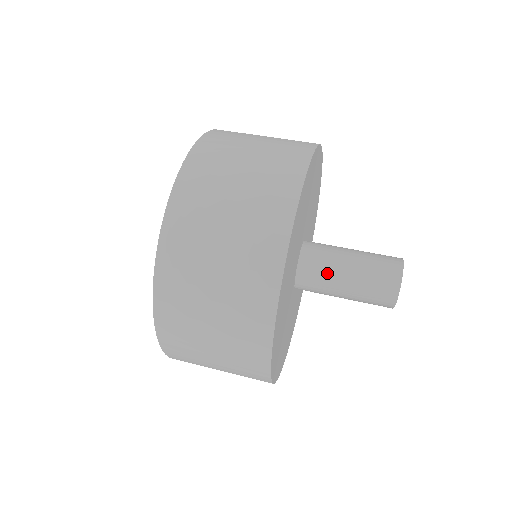
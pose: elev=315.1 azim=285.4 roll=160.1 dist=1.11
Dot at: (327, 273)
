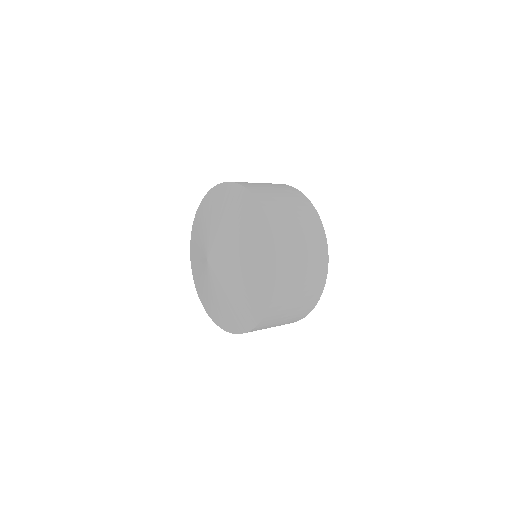
Dot at: occluded
